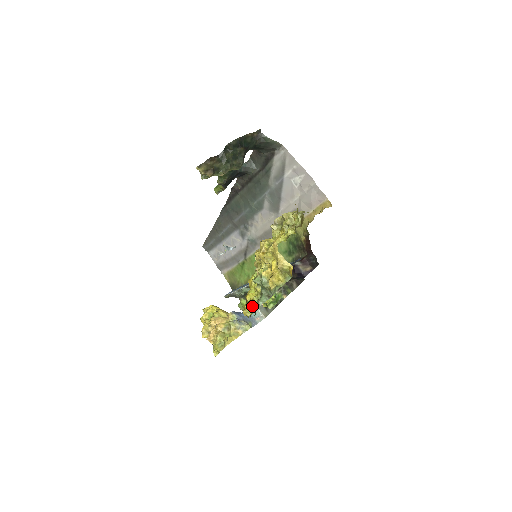
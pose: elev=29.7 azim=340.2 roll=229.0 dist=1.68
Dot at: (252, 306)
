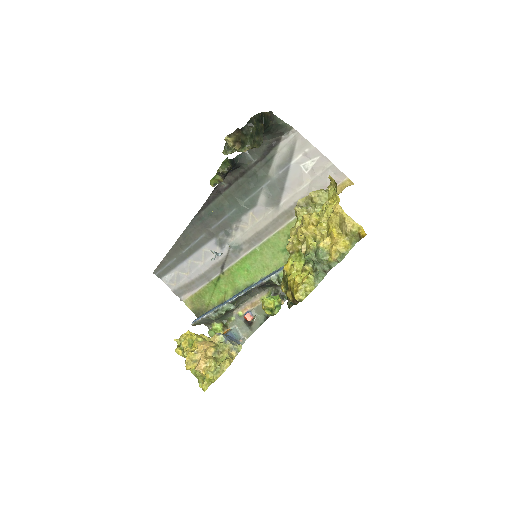
Dot at: (307, 286)
